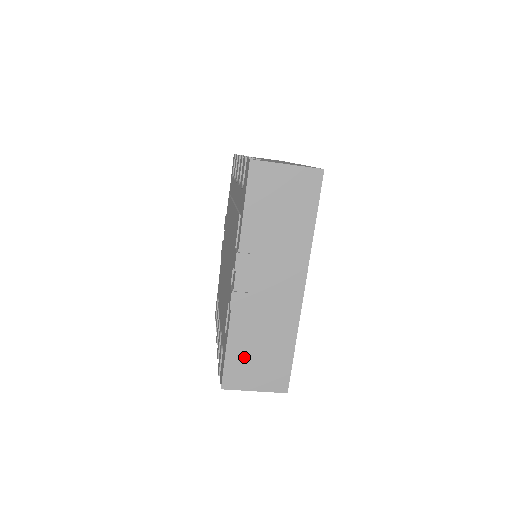
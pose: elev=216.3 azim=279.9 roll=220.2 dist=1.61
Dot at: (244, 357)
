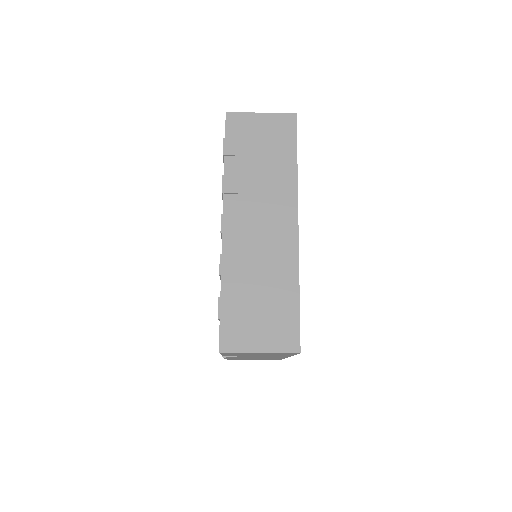
Dot at: occluded
